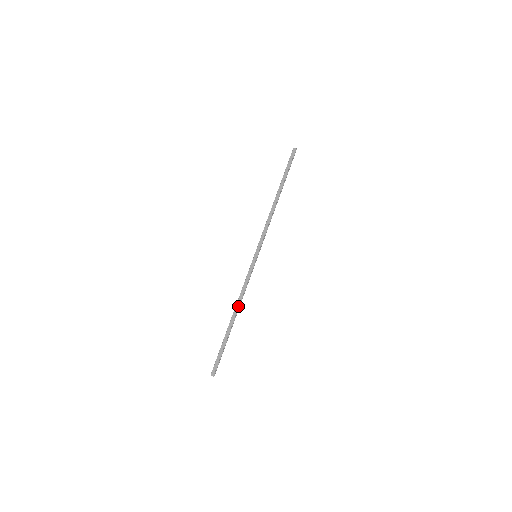
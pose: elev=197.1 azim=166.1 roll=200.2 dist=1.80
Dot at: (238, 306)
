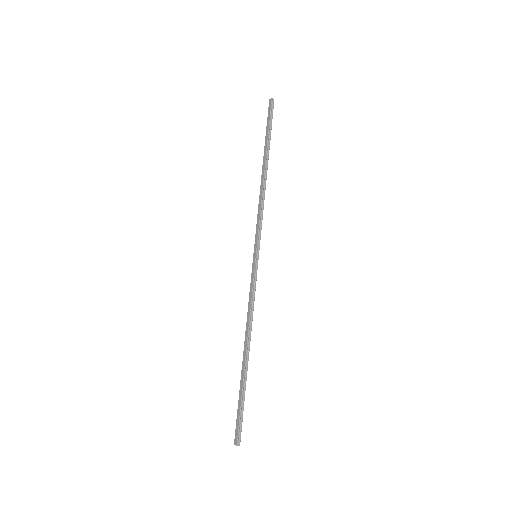
Dot at: (247, 333)
